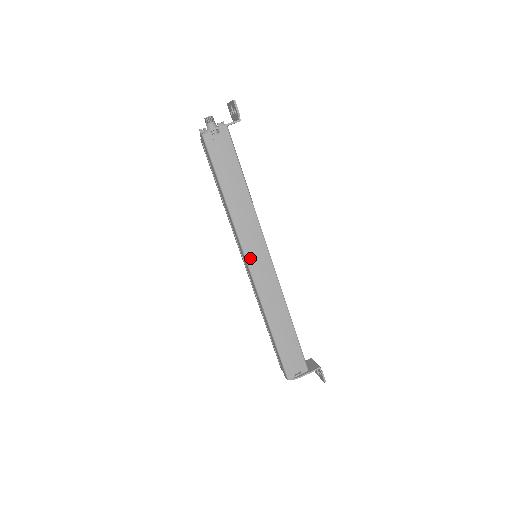
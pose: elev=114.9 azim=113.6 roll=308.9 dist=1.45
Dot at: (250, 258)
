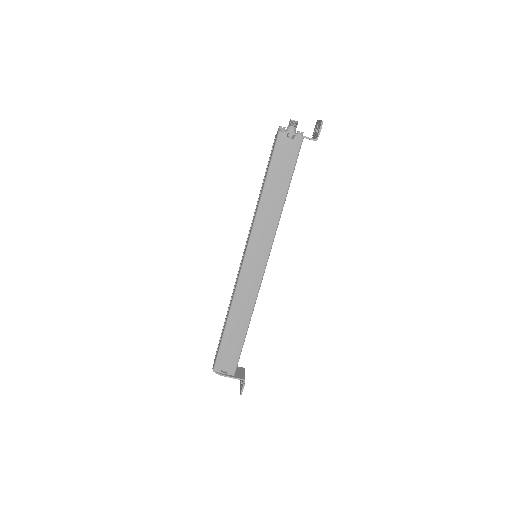
Dot at: (249, 254)
